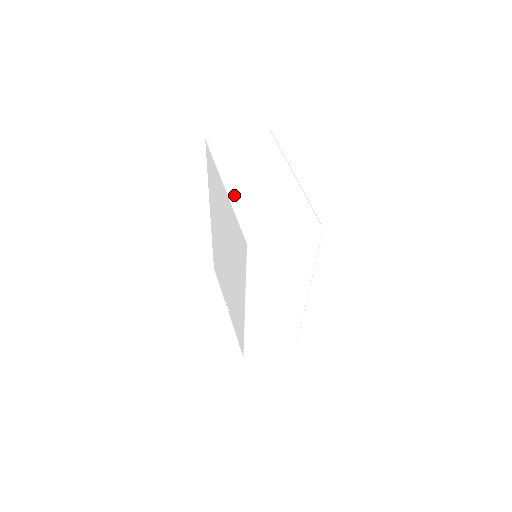
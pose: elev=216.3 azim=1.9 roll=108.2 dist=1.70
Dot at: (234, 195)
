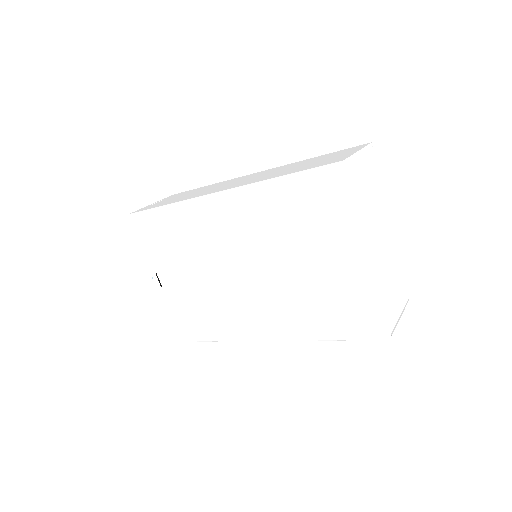
Dot at: (374, 269)
